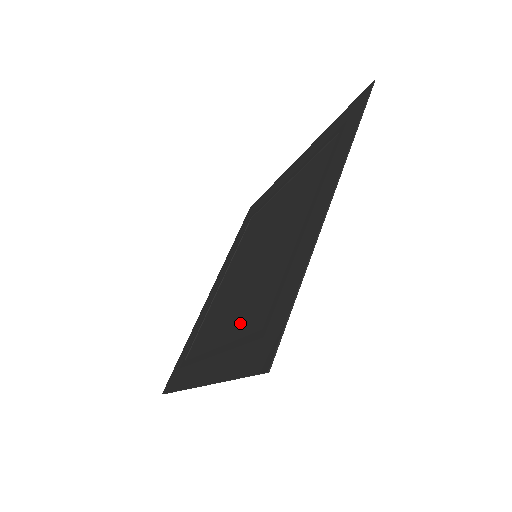
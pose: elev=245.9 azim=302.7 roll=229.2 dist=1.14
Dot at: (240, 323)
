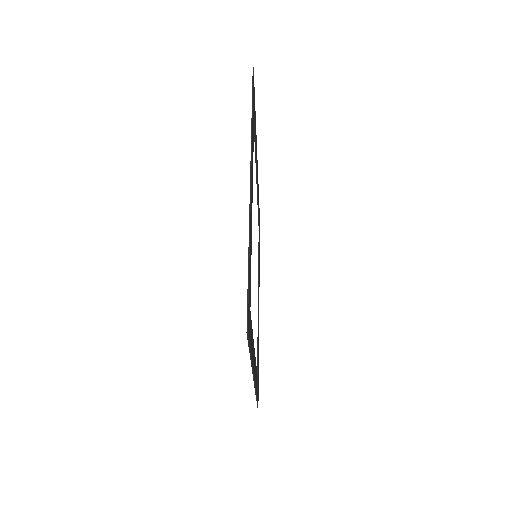
Dot at: occluded
